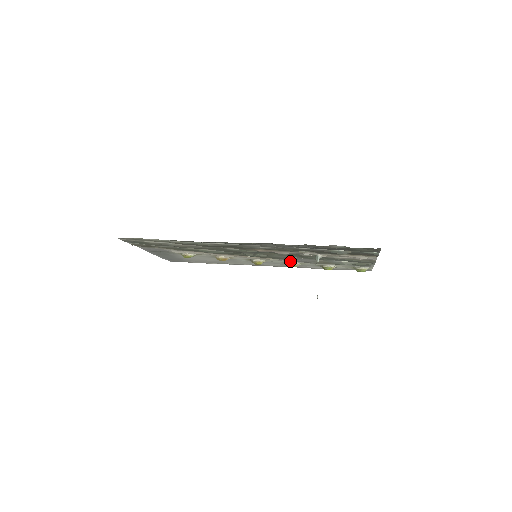
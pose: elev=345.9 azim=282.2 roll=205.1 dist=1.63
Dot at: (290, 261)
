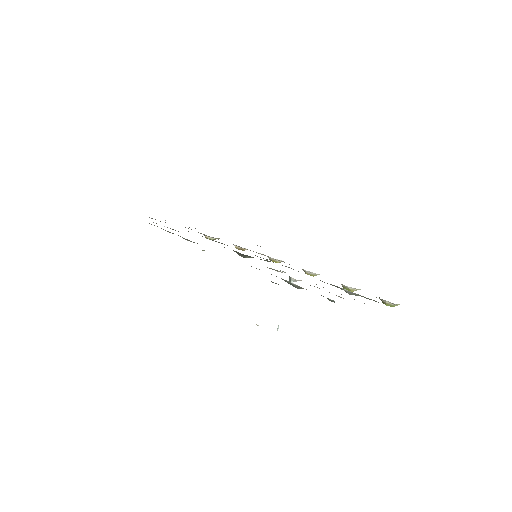
Dot at: occluded
